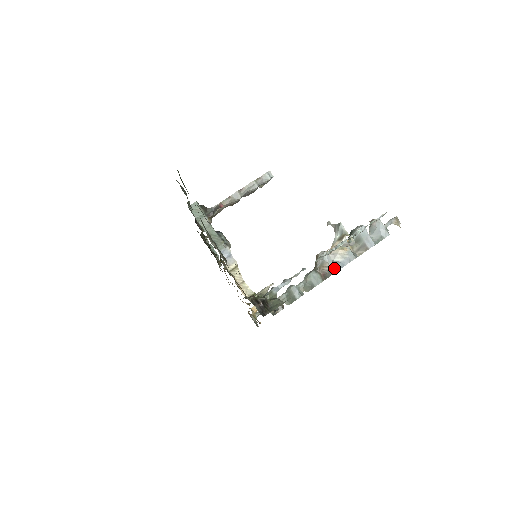
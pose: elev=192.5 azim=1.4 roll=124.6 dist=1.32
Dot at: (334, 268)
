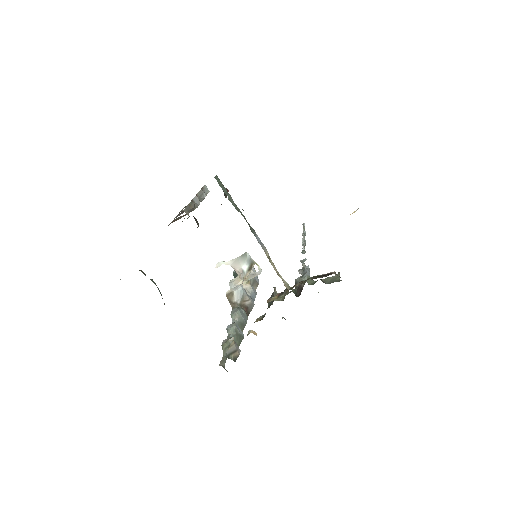
Dot at: (252, 301)
